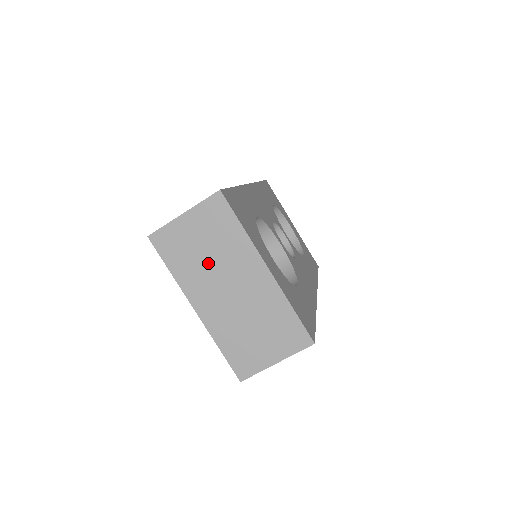
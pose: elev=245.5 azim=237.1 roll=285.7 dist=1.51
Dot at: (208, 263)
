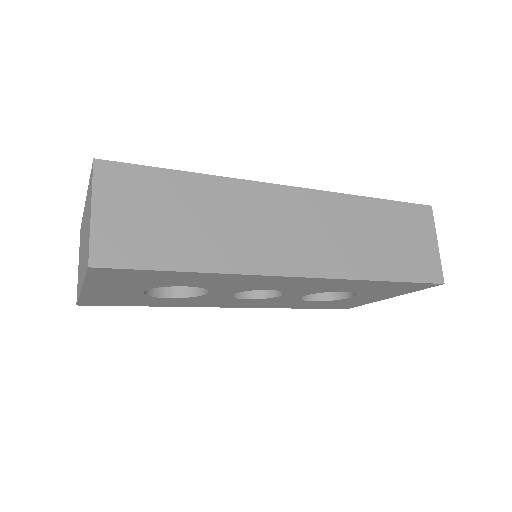
Dot at: occluded
